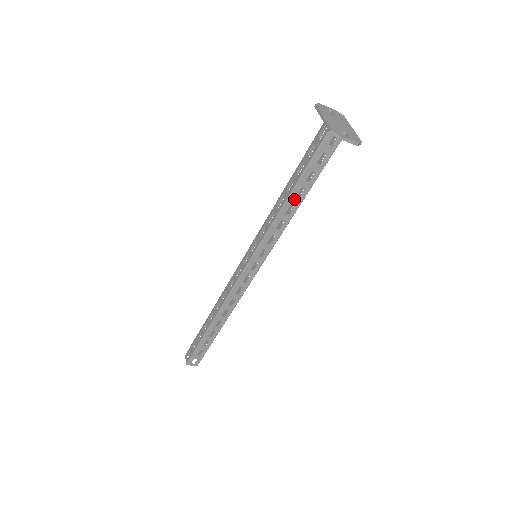
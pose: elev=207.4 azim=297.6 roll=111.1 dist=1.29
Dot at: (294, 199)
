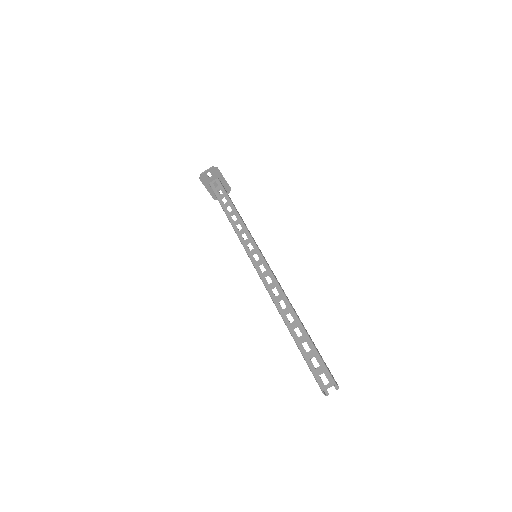
Dot at: (230, 213)
